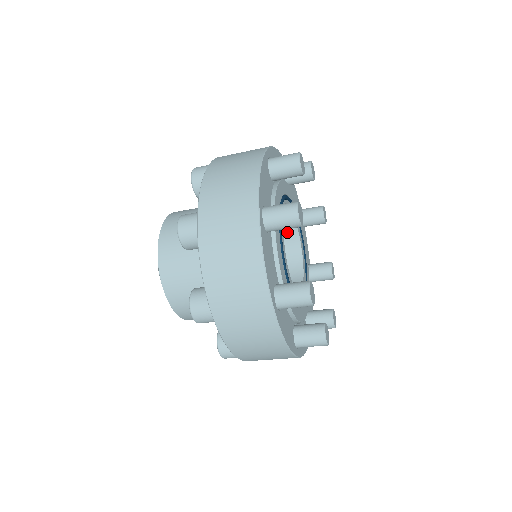
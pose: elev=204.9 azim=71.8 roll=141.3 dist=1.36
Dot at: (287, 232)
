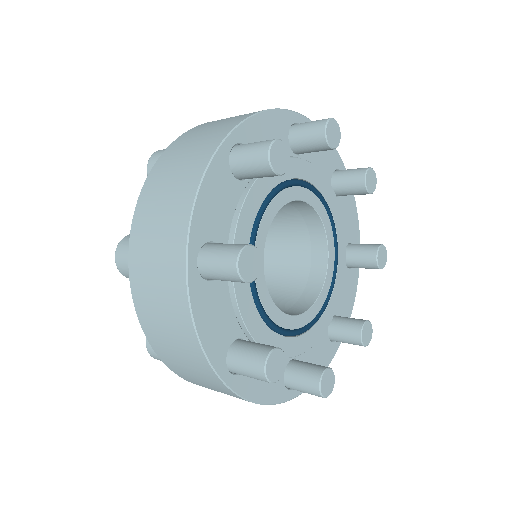
Dot at: (306, 216)
